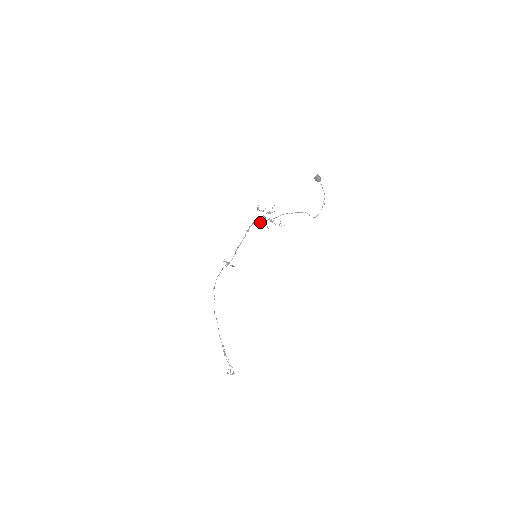
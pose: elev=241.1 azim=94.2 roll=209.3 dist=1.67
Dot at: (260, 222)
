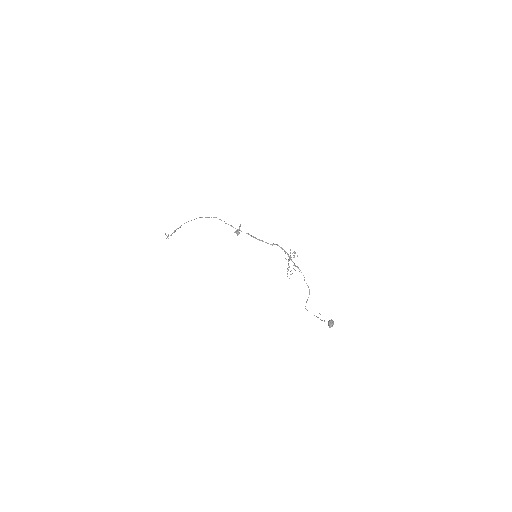
Dot at: occluded
